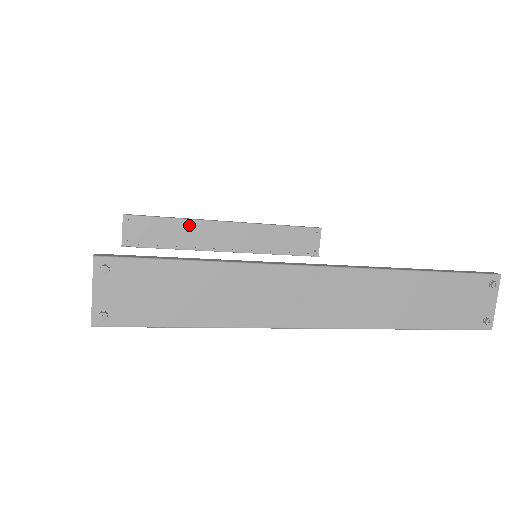
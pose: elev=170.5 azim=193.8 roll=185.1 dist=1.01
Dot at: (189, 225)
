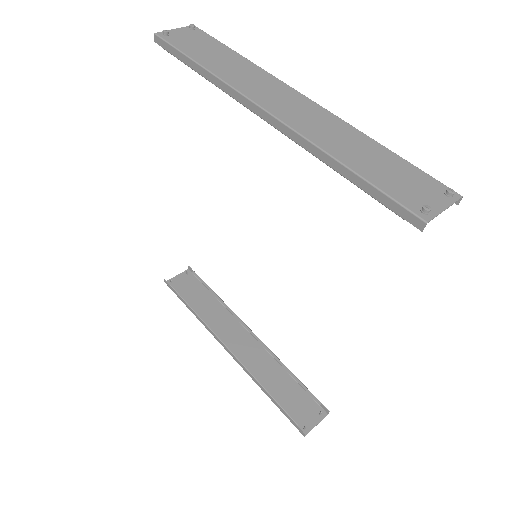
Dot at: (221, 311)
